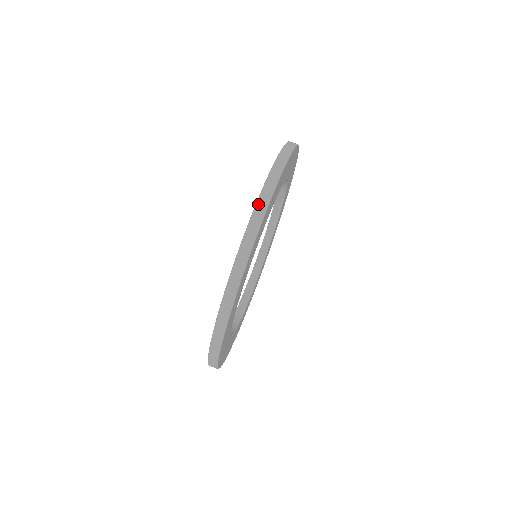
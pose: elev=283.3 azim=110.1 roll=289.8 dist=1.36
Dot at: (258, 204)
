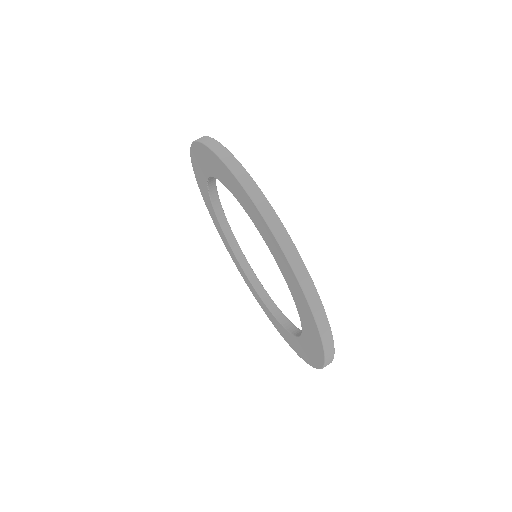
Dot at: (207, 144)
